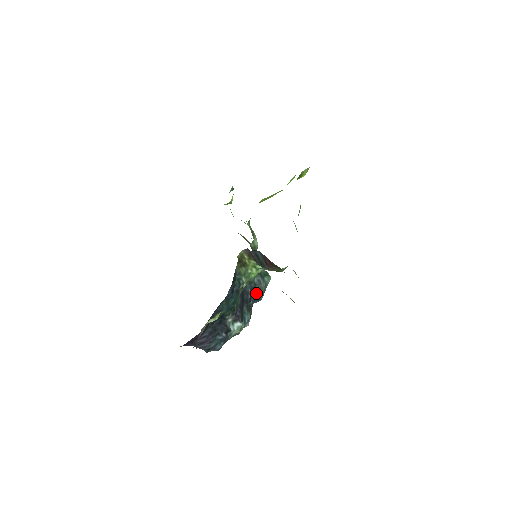
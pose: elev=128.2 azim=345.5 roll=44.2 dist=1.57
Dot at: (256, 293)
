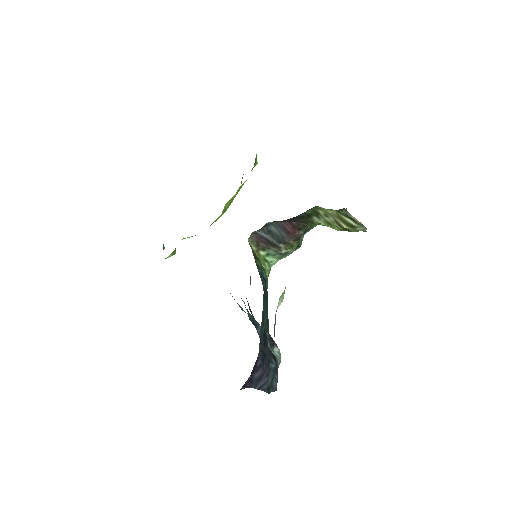
Dot at: (259, 330)
